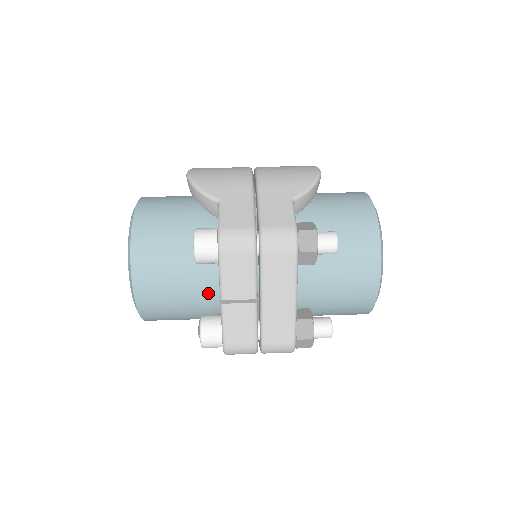
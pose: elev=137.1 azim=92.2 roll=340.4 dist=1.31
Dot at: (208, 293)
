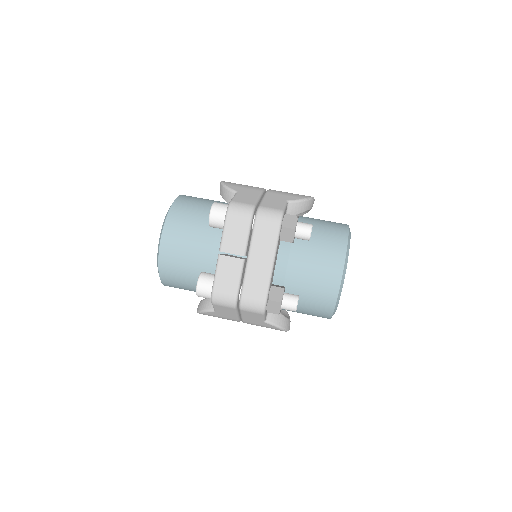
Dot at: (212, 257)
